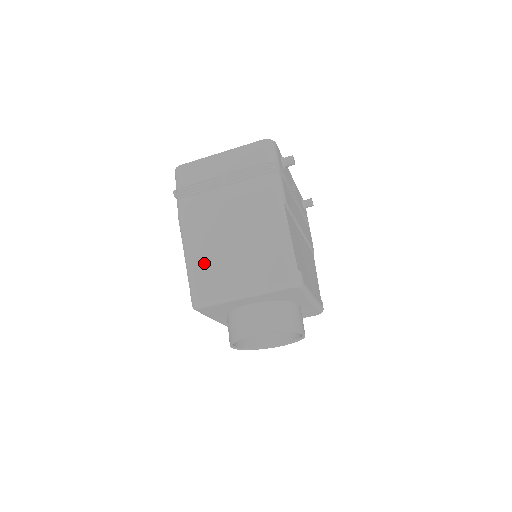
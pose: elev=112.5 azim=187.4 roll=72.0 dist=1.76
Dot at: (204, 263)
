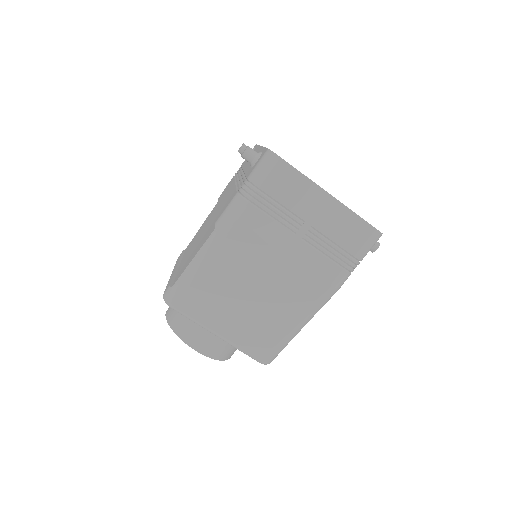
Dot at: (210, 282)
